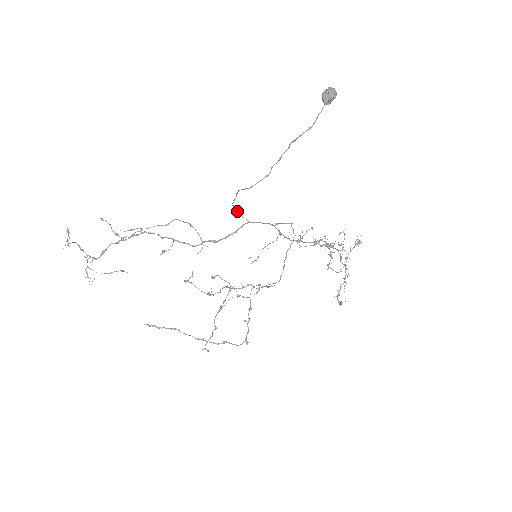
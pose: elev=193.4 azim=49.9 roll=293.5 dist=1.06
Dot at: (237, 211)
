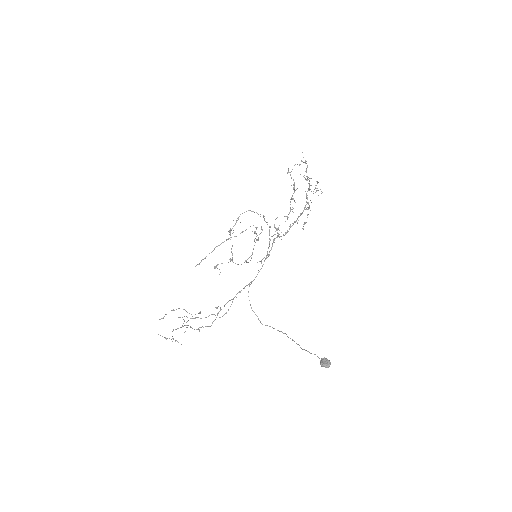
Dot at: occluded
